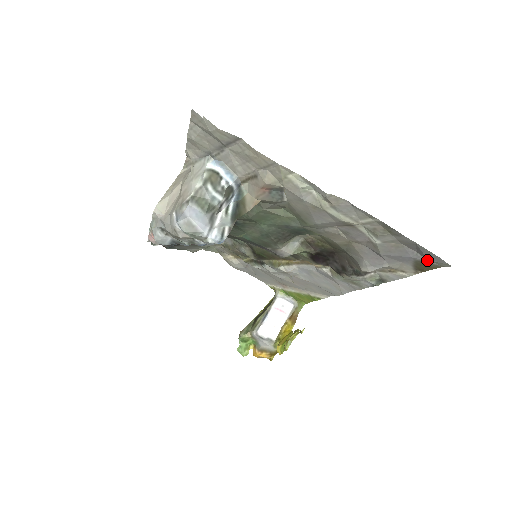
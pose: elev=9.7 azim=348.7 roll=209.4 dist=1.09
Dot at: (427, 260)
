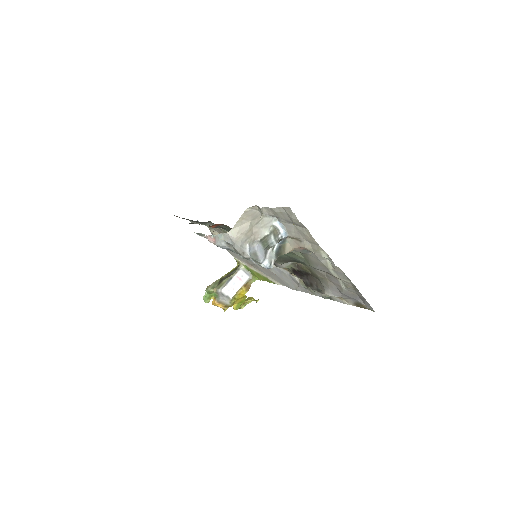
Dot at: (365, 305)
